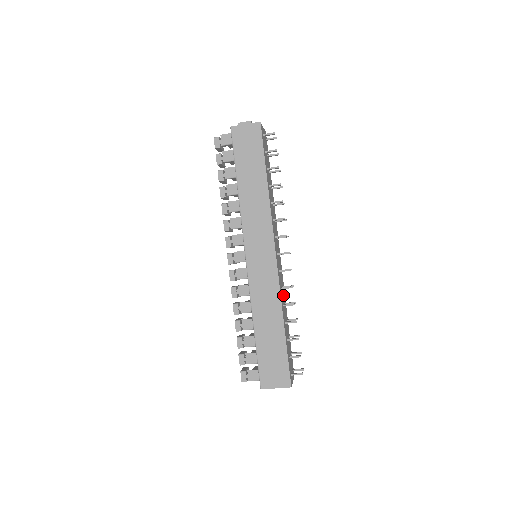
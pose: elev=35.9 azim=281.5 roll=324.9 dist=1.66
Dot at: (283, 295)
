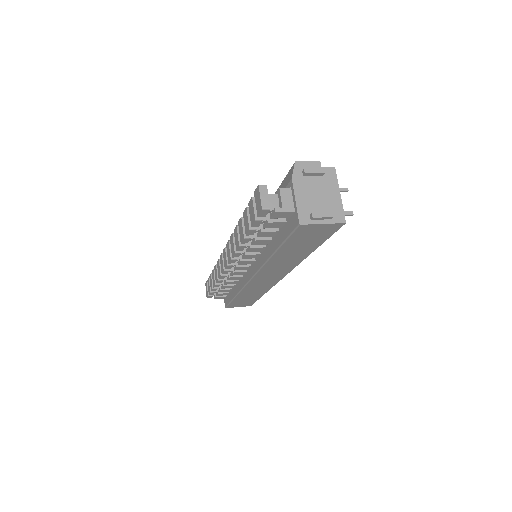
Dot at: occluded
